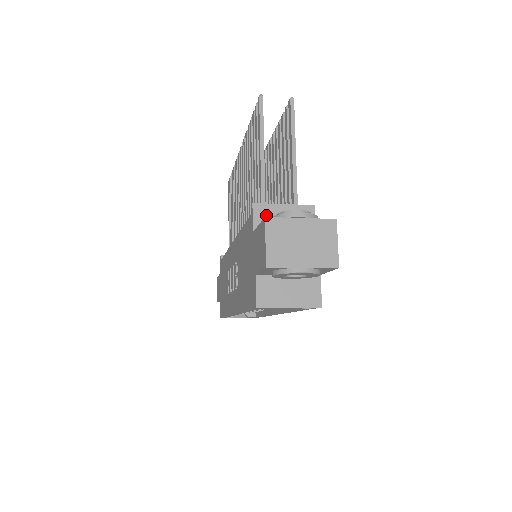
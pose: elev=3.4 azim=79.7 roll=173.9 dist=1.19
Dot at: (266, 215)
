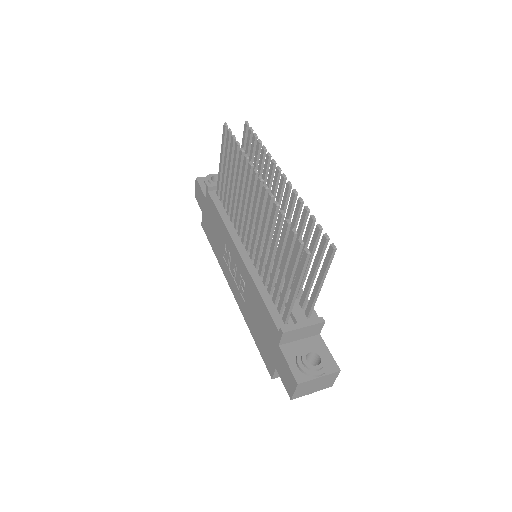
Dot at: (290, 336)
